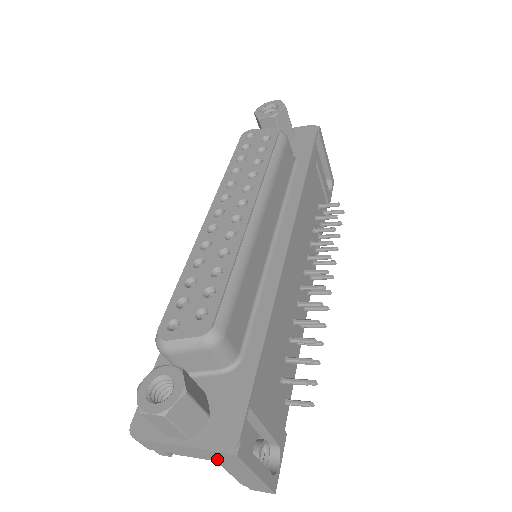
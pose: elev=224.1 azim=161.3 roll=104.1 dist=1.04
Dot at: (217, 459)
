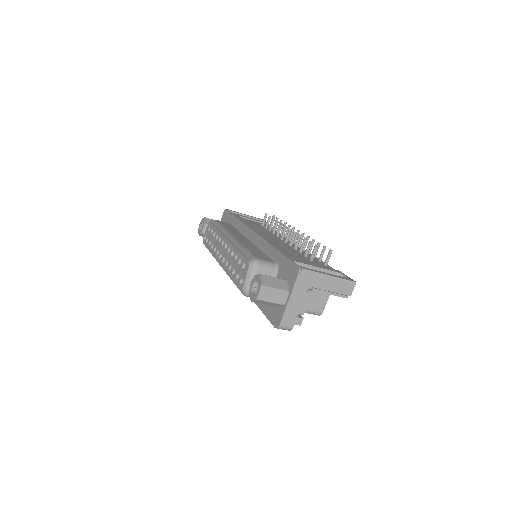
Dot at: (307, 286)
